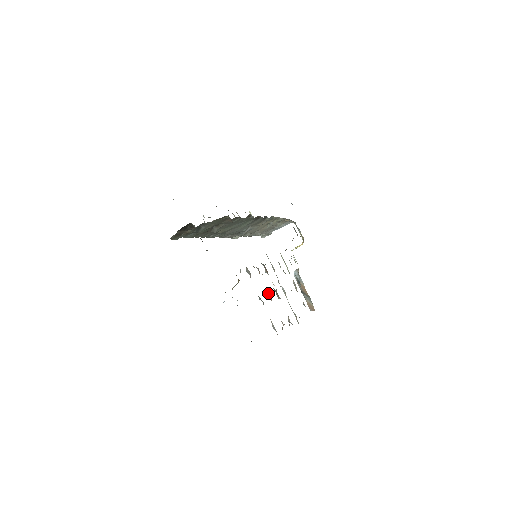
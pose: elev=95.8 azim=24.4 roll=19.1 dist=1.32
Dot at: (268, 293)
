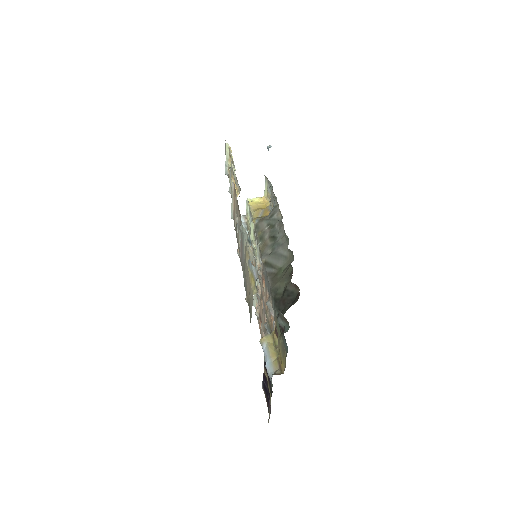
Dot at: occluded
